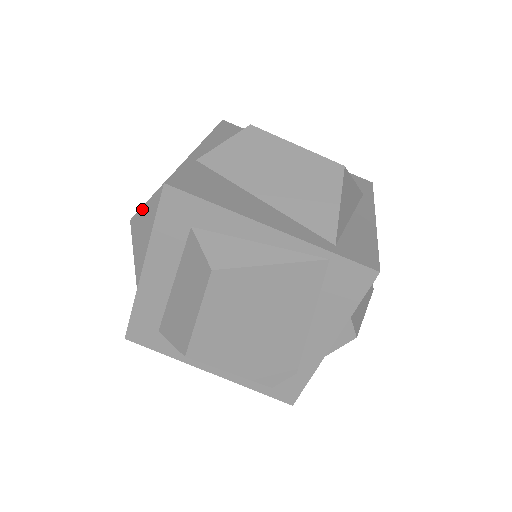
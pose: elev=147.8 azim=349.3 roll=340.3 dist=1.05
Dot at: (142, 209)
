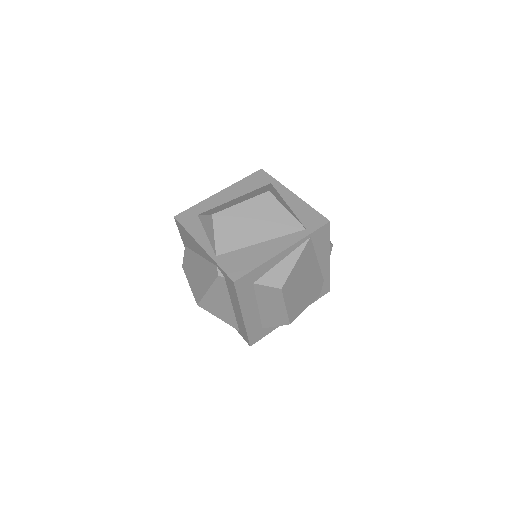
Dot at: (205, 296)
